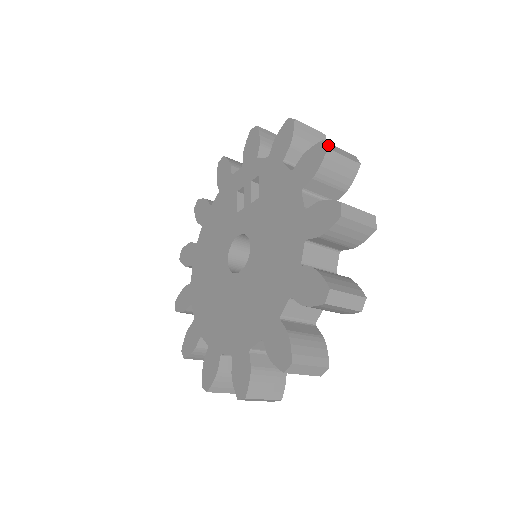
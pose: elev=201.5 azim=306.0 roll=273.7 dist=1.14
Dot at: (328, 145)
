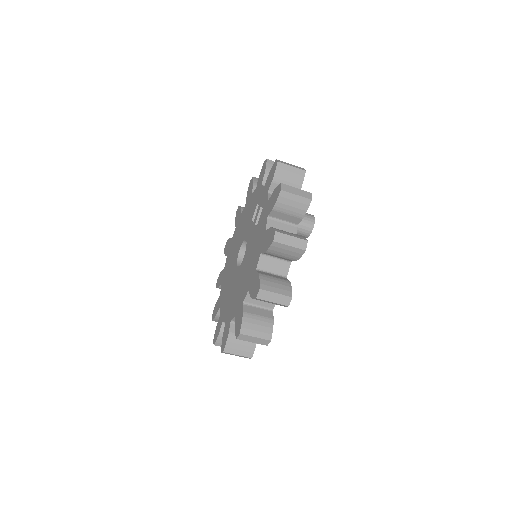
Dot at: (277, 236)
